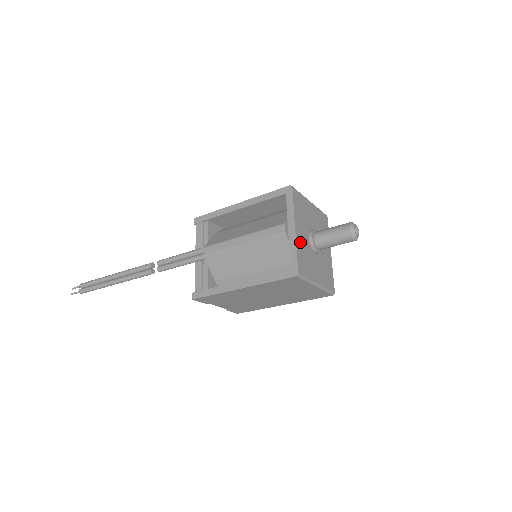
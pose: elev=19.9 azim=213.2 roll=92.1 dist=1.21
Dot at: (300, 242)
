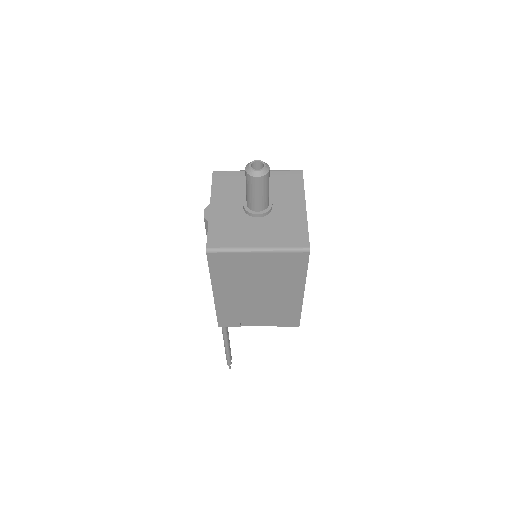
Dot at: (219, 217)
